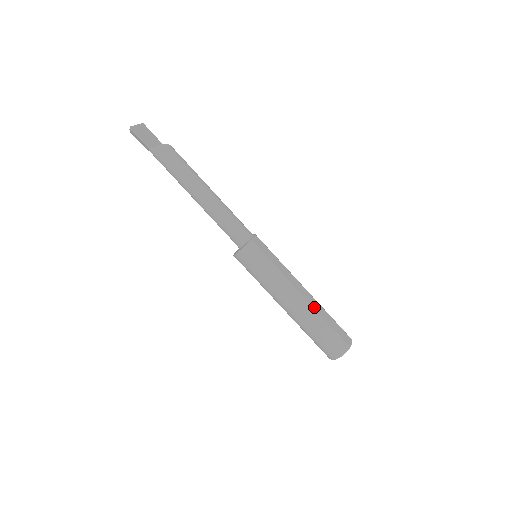
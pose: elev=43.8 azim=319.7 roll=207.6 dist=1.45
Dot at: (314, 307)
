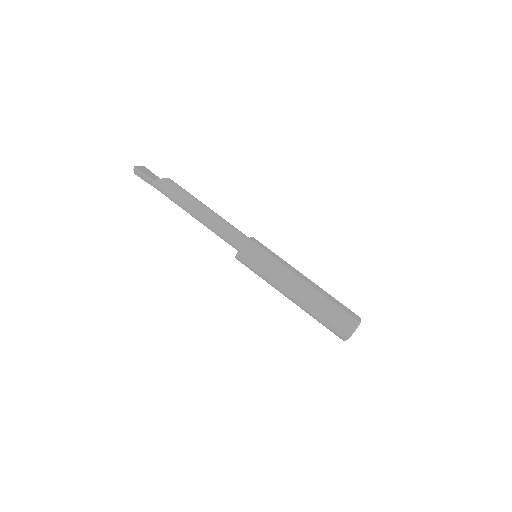
Dot at: (317, 289)
